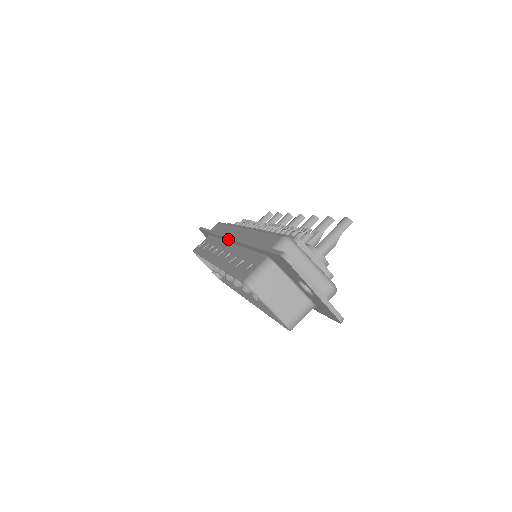
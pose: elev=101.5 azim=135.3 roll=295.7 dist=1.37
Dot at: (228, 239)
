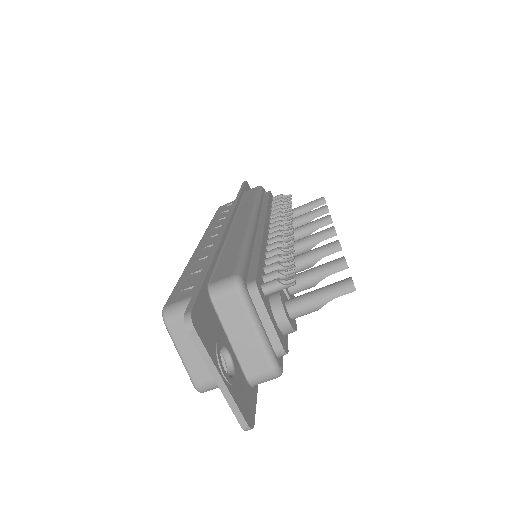
Dot at: occluded
